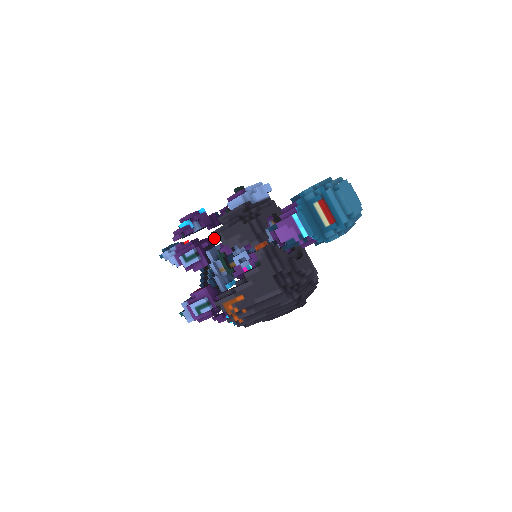
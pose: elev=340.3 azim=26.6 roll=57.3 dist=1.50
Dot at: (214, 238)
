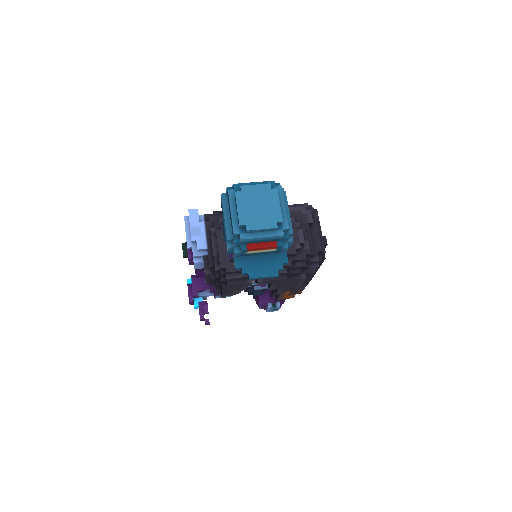
Dot at: occluded
